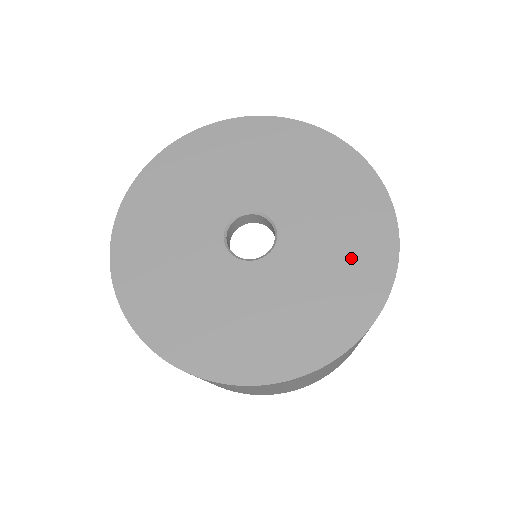
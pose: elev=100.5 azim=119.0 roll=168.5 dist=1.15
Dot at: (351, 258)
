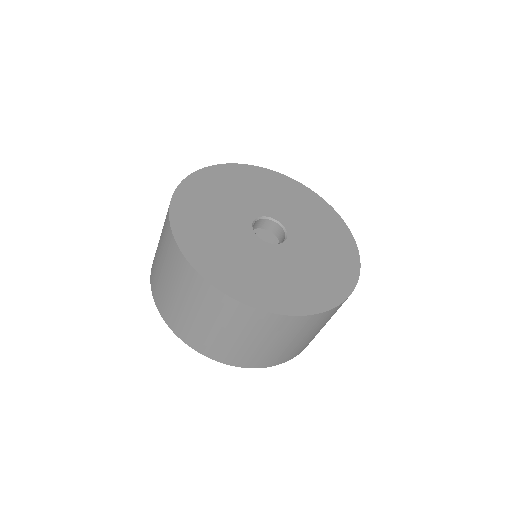
Dot at: (334, 253)
